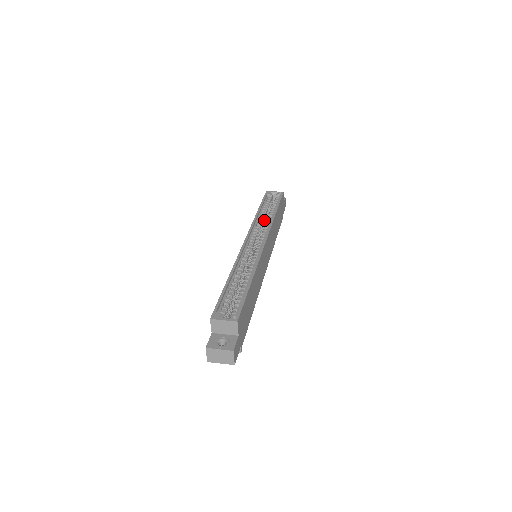
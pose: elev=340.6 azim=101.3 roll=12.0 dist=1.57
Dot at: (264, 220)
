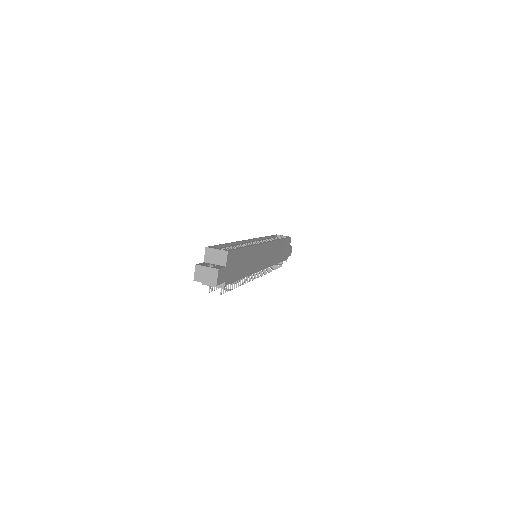
Dot at: occluded
